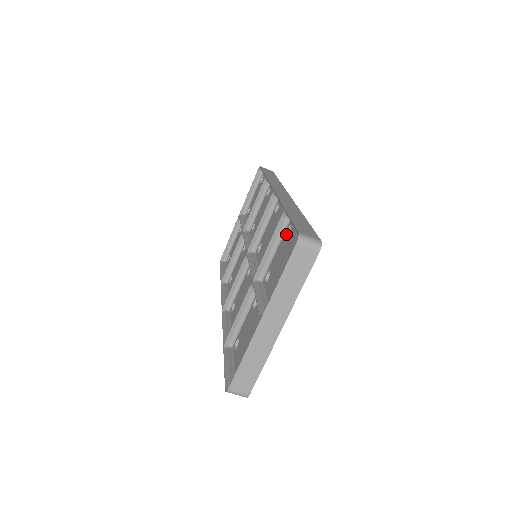
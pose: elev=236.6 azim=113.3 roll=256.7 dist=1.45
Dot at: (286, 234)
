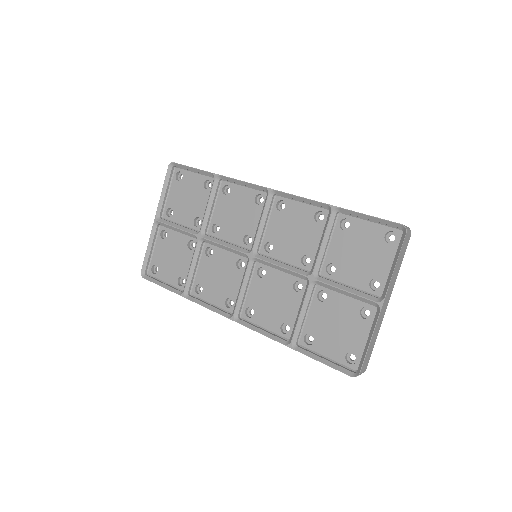
Dot at: (341, 228)
